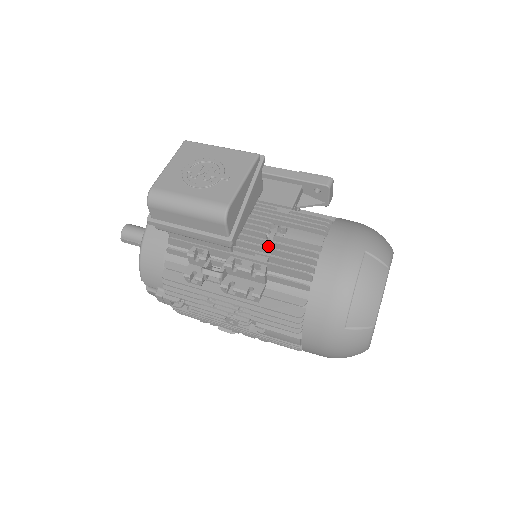
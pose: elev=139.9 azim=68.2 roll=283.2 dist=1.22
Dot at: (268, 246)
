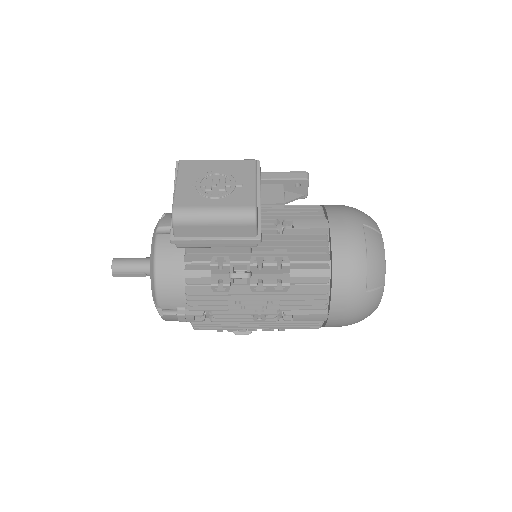
Dot at: occluded
